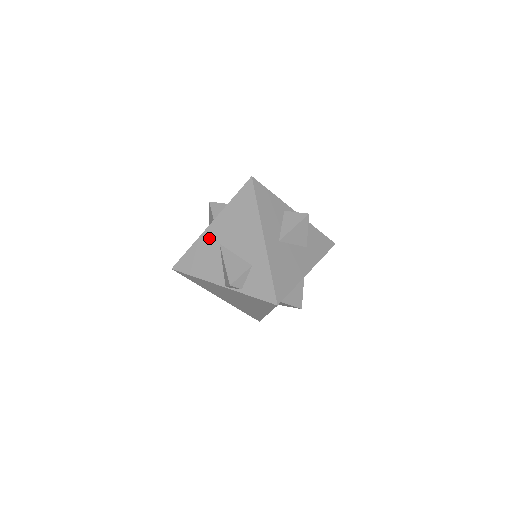
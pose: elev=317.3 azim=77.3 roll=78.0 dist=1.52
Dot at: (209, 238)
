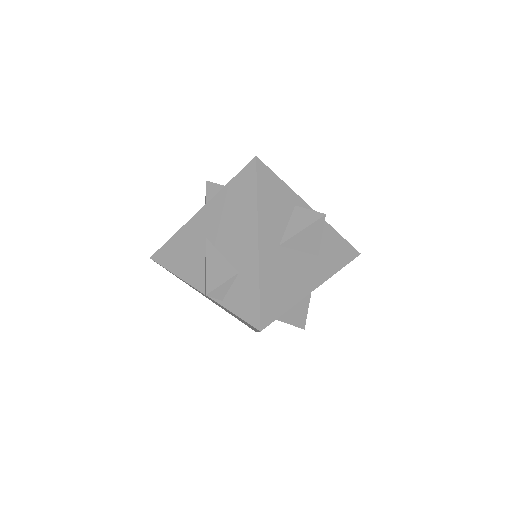
Dot at: (195, 228)
